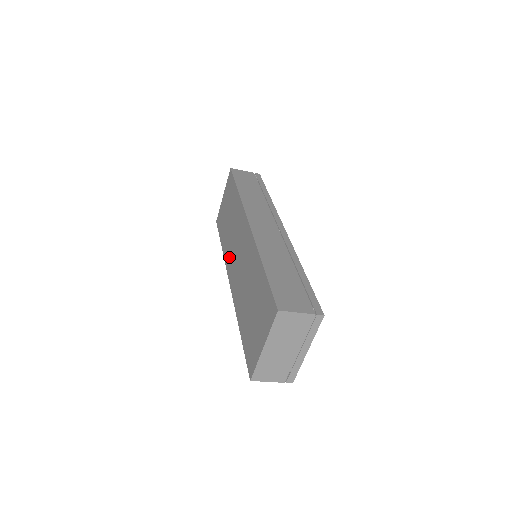
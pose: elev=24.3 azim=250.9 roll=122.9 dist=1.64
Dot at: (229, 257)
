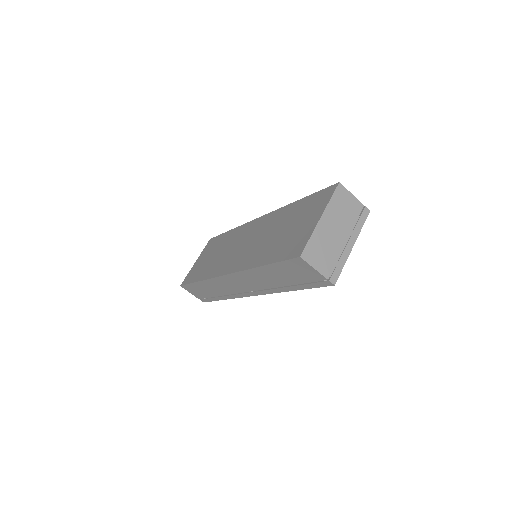
Dot at: (220, 266)
